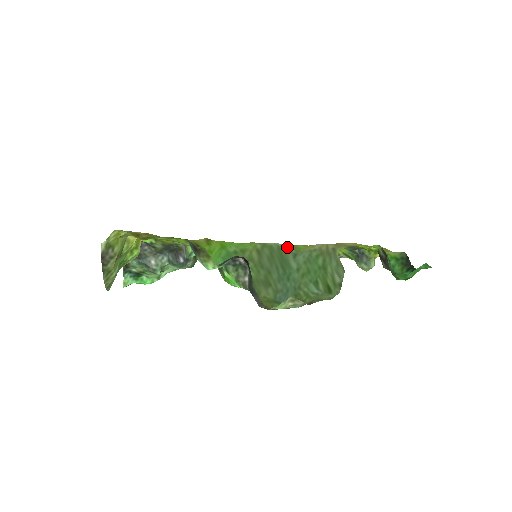
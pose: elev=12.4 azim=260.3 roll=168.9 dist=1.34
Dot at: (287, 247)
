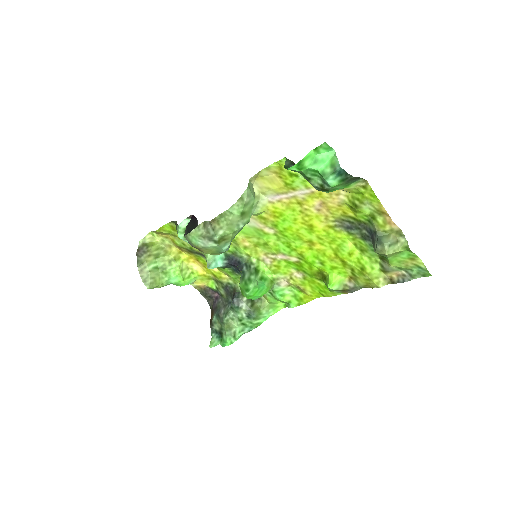
Dot at: occluded
